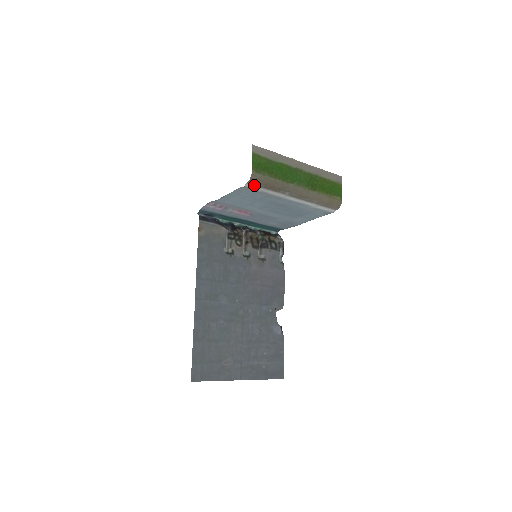
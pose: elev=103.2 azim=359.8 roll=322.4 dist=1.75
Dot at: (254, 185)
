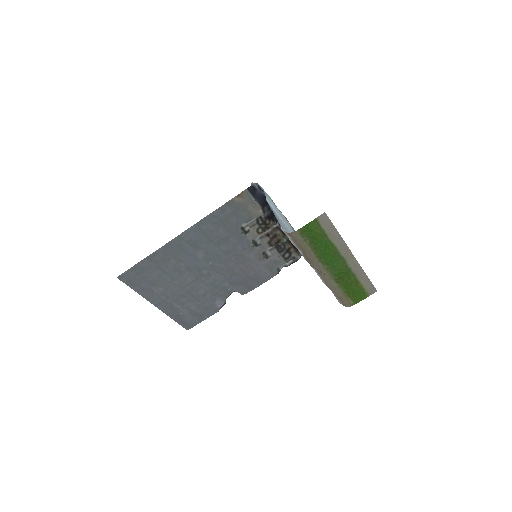
Dot at: (290, 237)
